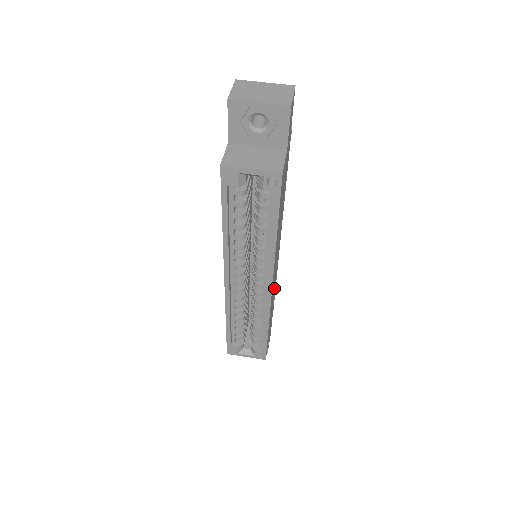
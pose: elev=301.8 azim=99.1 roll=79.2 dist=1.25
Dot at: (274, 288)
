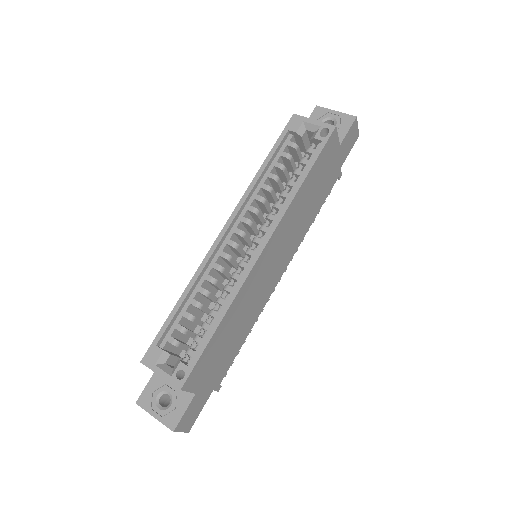
Dot at: (248, 314)
